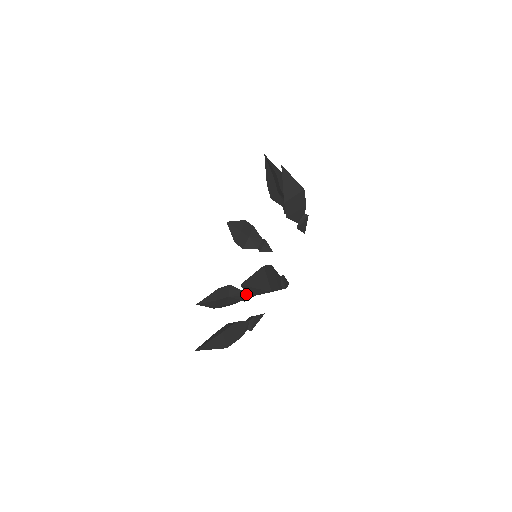
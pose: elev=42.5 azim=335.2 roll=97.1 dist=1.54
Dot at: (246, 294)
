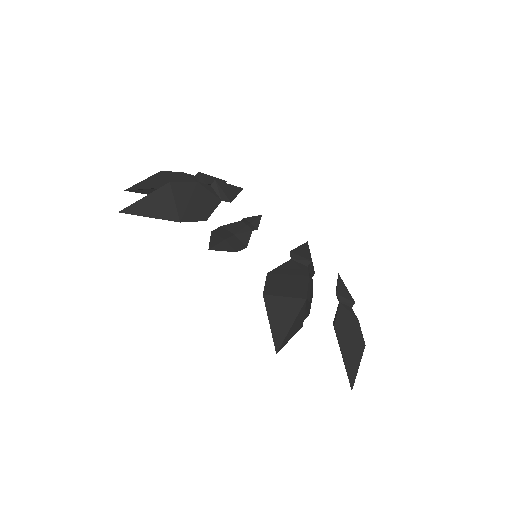
Dot at: (342, 357)
